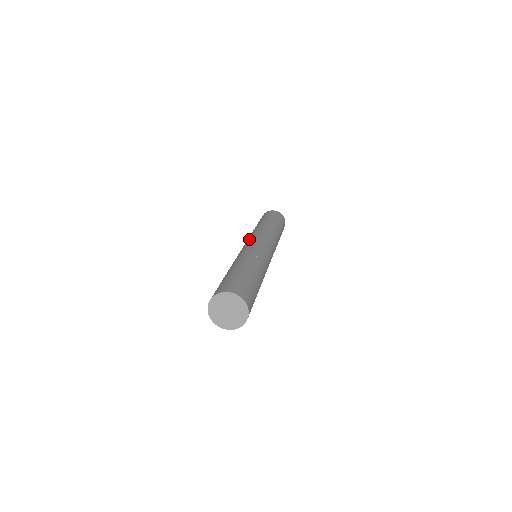
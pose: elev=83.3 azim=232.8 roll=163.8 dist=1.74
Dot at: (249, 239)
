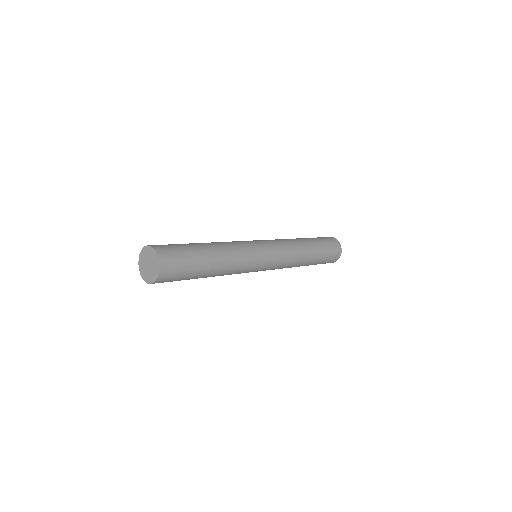
Dot at: occluded
